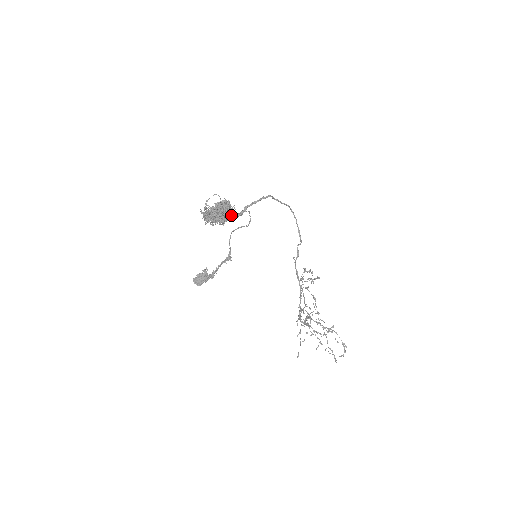
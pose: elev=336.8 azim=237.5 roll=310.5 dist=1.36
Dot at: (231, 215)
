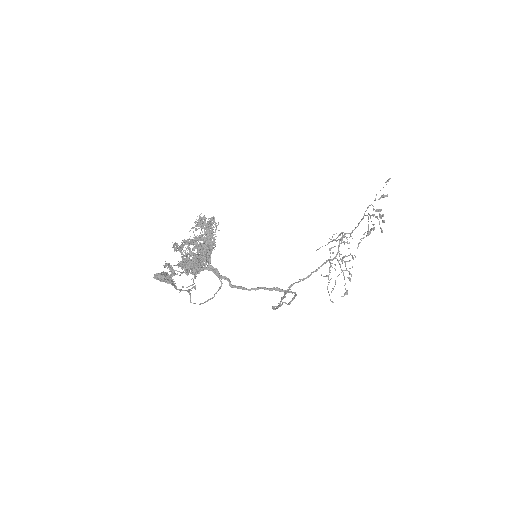
Dot at: (205, 269)
